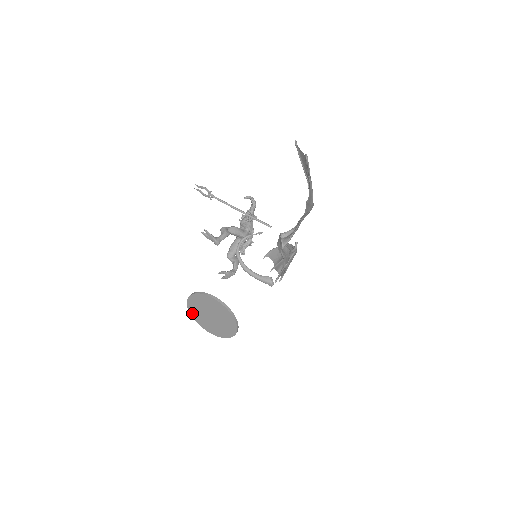
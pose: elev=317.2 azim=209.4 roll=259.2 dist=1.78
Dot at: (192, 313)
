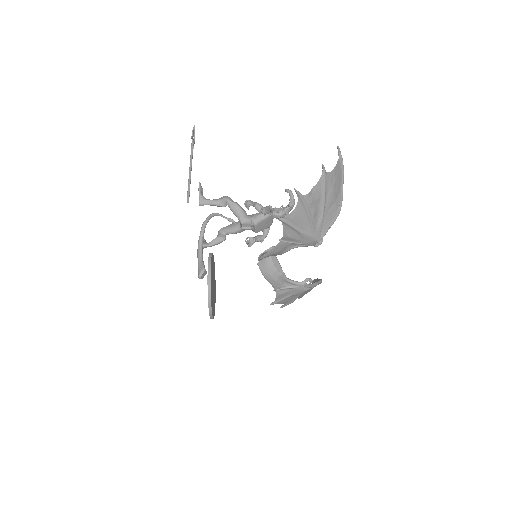
Dot at: occluded
